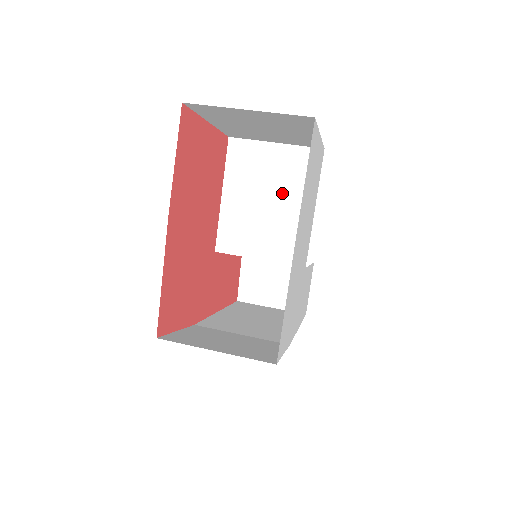
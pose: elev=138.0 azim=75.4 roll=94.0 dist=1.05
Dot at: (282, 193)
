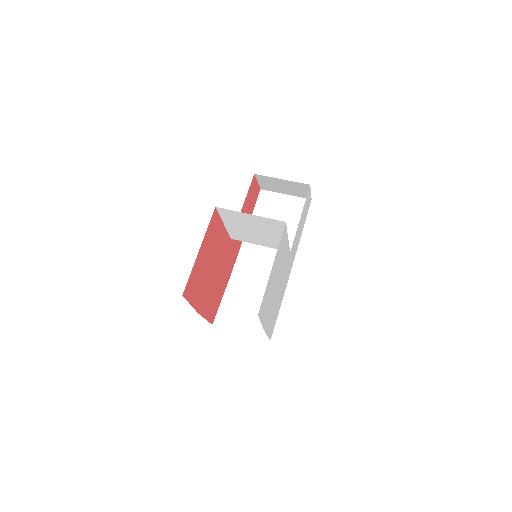
Dot at: (264, 230)
